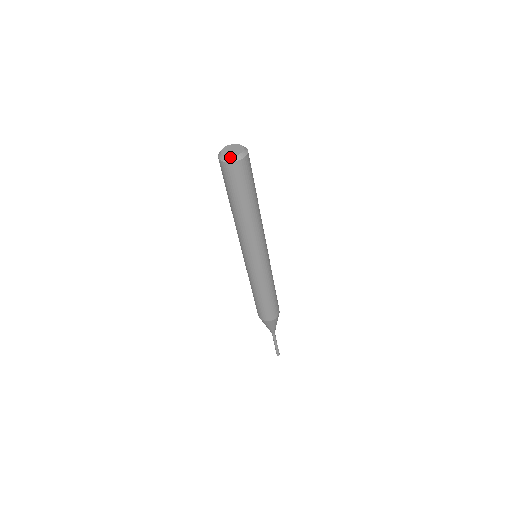
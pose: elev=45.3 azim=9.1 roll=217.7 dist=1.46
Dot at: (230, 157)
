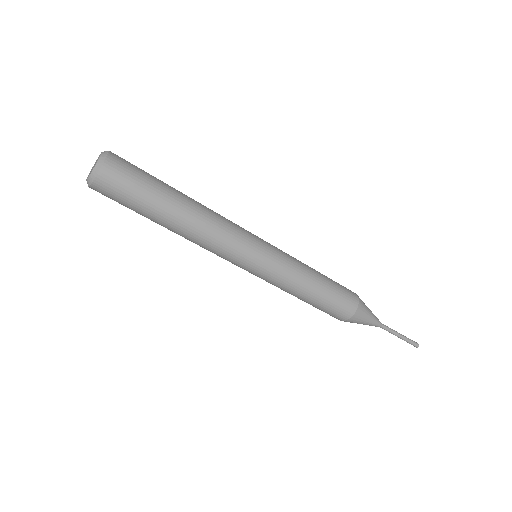
Dot at: (86, 180)
